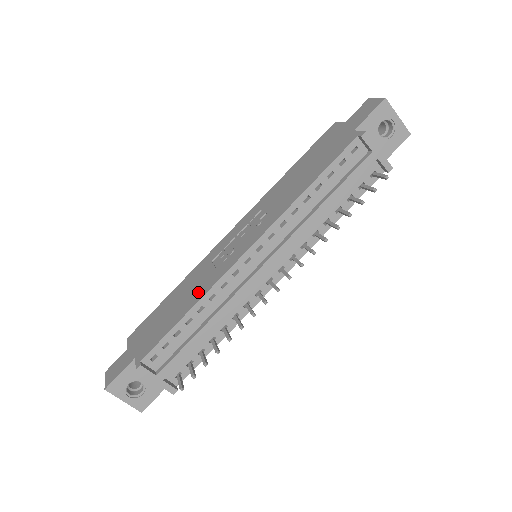
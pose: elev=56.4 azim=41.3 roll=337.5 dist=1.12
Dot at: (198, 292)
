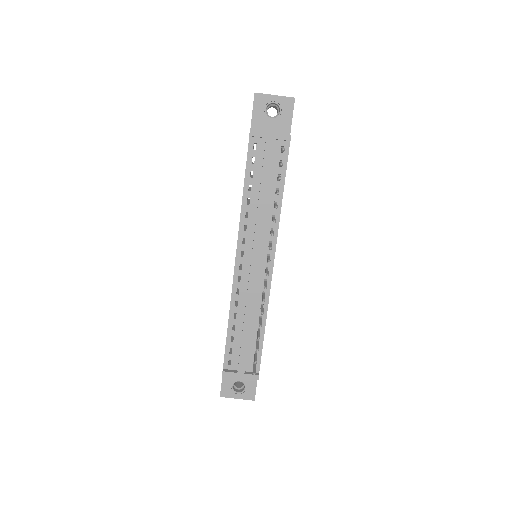
Dot at: occluded
